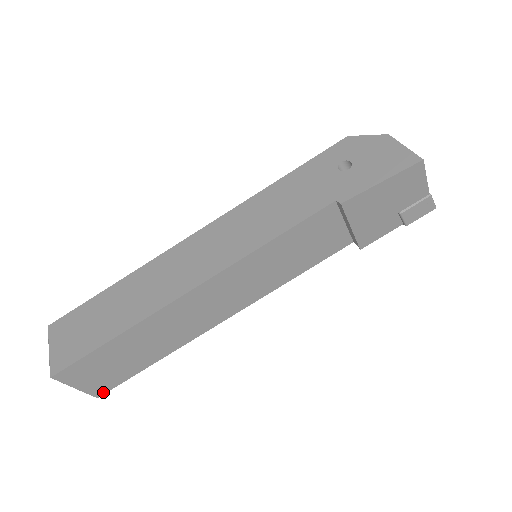
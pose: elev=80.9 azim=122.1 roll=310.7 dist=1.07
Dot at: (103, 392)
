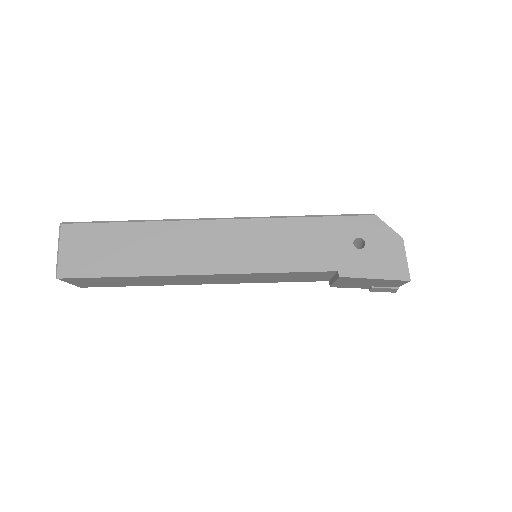
Dot at: occluded
